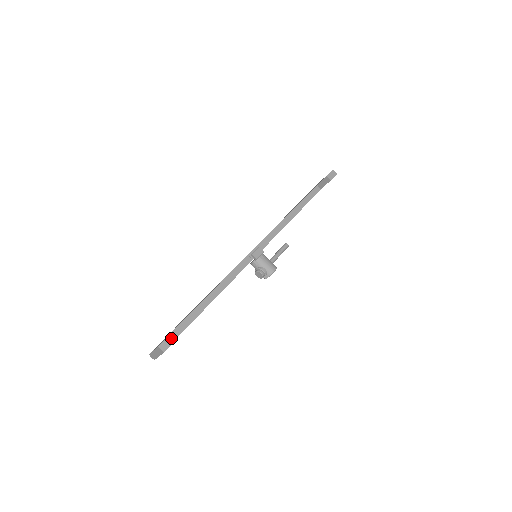
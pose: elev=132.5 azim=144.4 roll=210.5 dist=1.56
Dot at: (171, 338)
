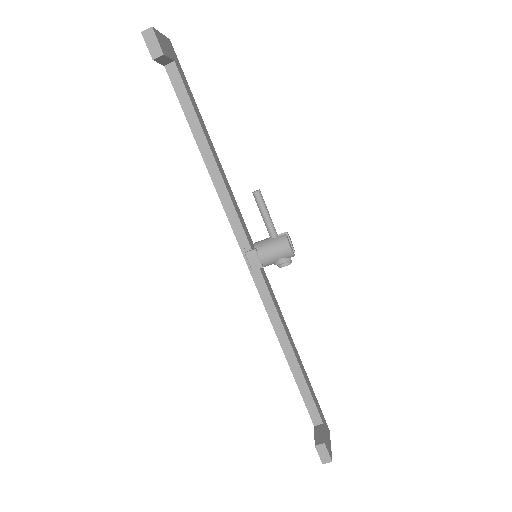
Dot at: (320, 448)
